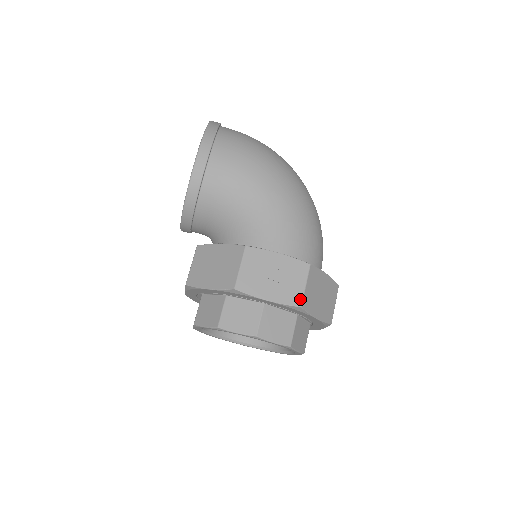
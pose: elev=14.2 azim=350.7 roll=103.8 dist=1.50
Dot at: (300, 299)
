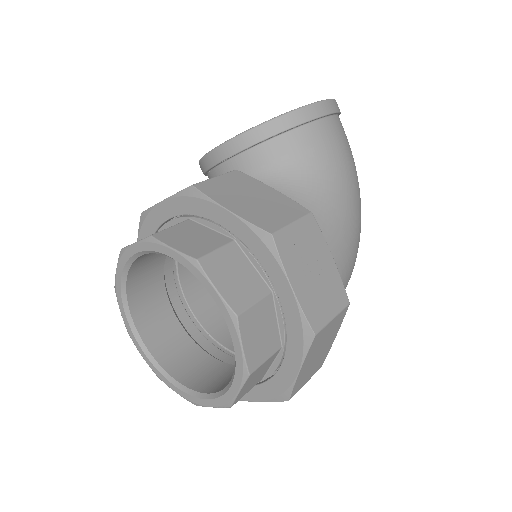
Dot at: (320, 325)
